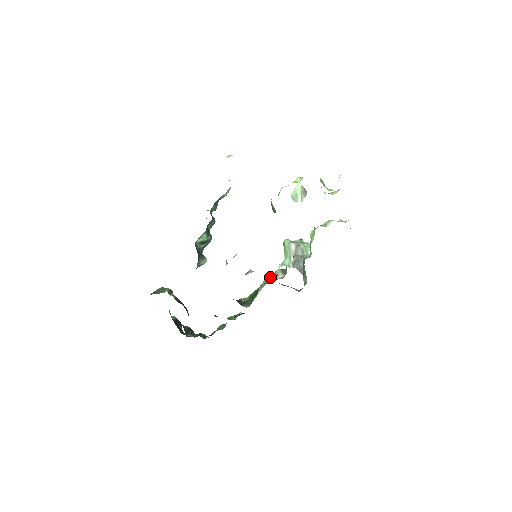
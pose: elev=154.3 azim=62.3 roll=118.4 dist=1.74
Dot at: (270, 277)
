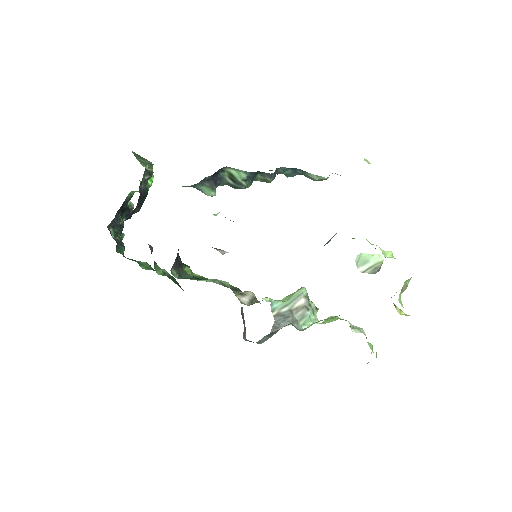
Dot at: (241, 291)
